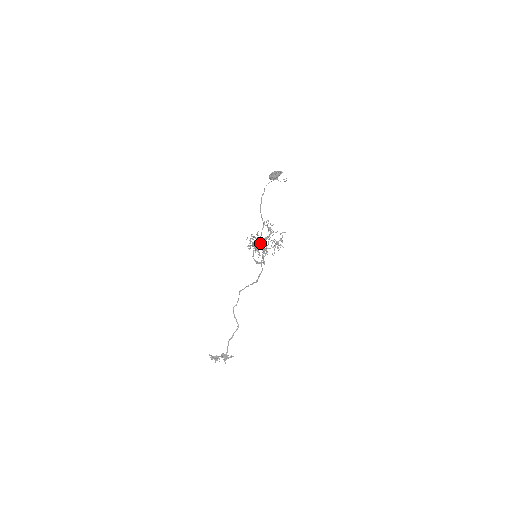
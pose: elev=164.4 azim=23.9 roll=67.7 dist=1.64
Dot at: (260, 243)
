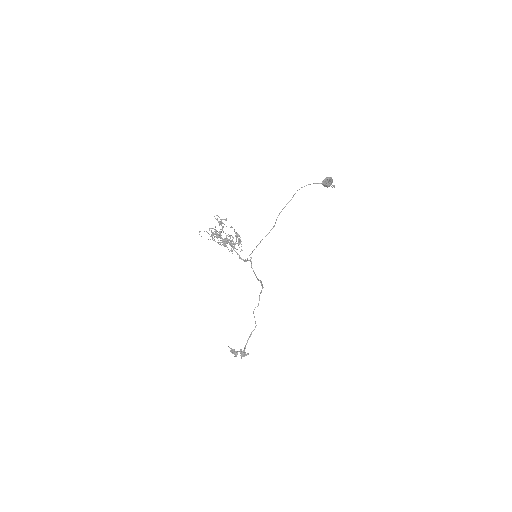
Dot at: occluded
